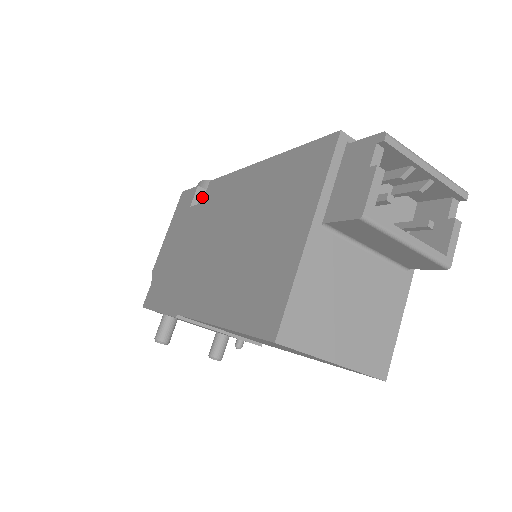
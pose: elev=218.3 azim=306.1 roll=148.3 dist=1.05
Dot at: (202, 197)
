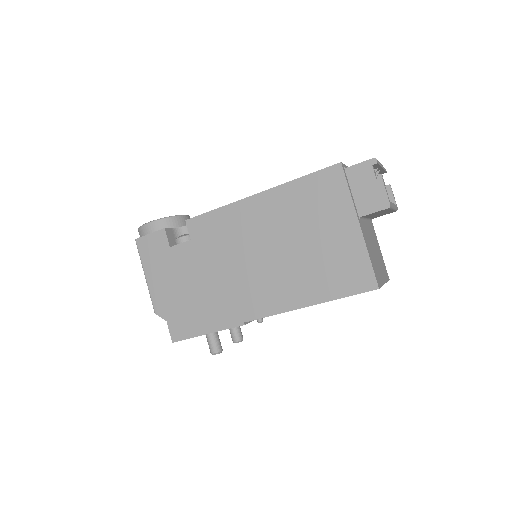
Dot at: (170, 235)
